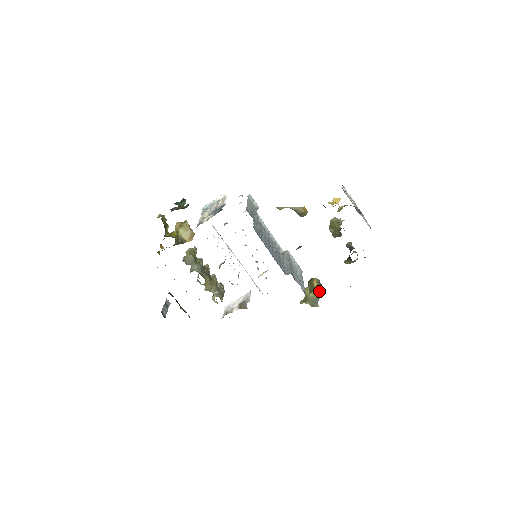
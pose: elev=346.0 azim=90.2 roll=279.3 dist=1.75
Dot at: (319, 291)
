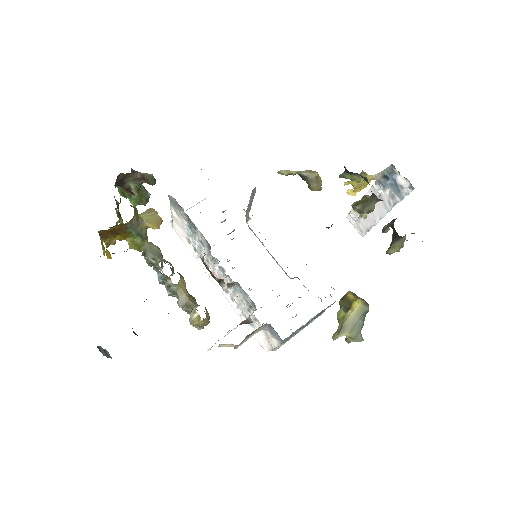
Dot at: (361, 301)
